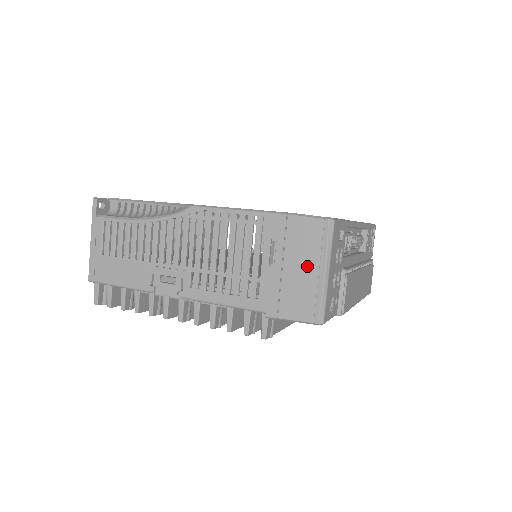
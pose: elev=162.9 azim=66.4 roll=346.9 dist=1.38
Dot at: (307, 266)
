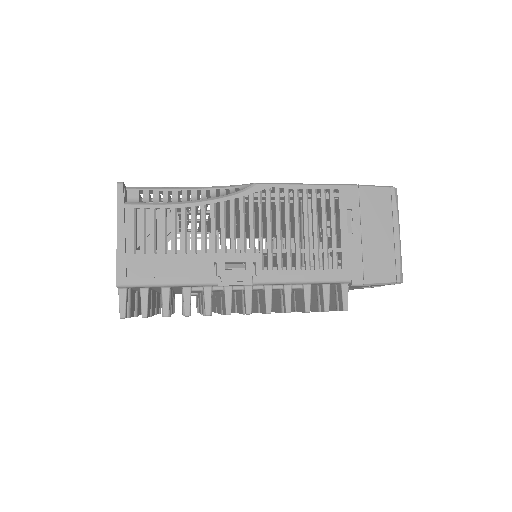
Dot at: (383, 230)
